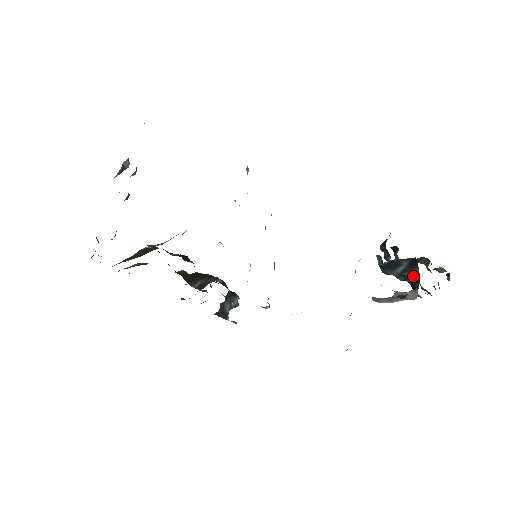
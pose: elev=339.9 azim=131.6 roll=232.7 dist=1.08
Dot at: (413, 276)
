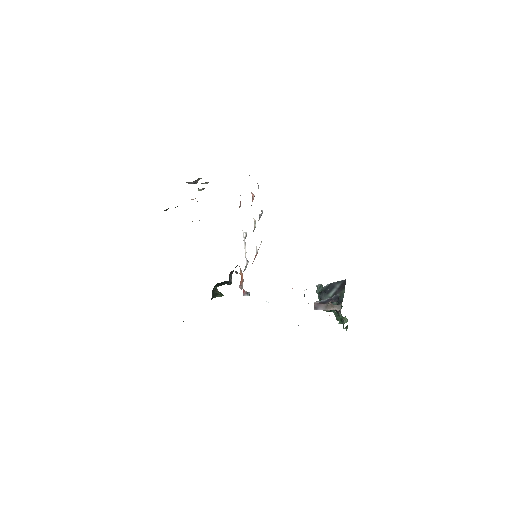
Dot at: occluded
